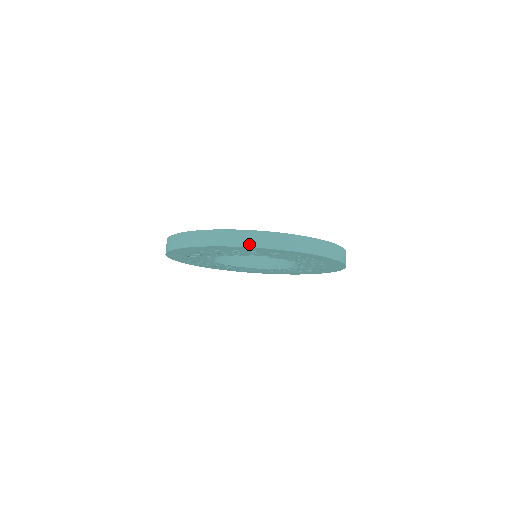
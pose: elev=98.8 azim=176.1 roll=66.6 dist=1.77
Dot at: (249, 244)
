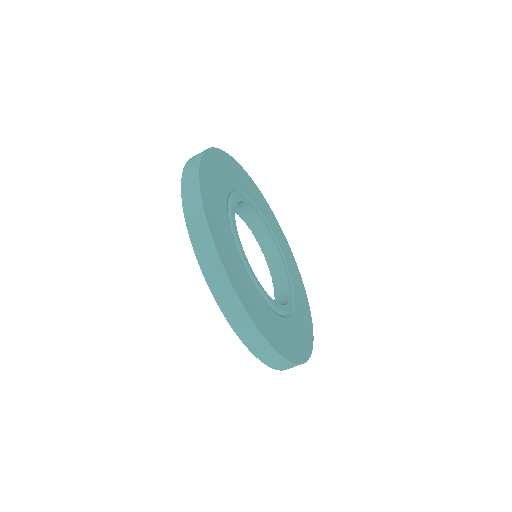
Dot at: occluded
